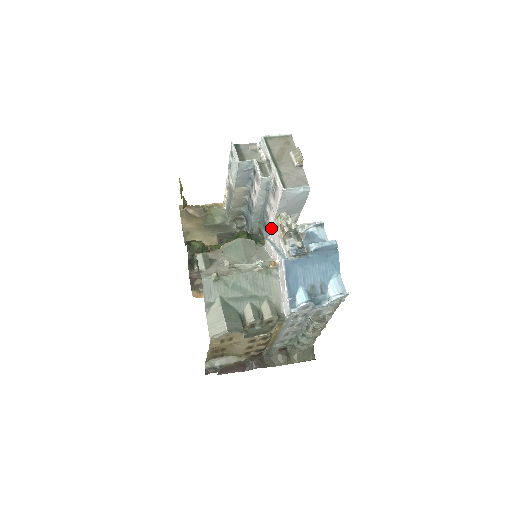
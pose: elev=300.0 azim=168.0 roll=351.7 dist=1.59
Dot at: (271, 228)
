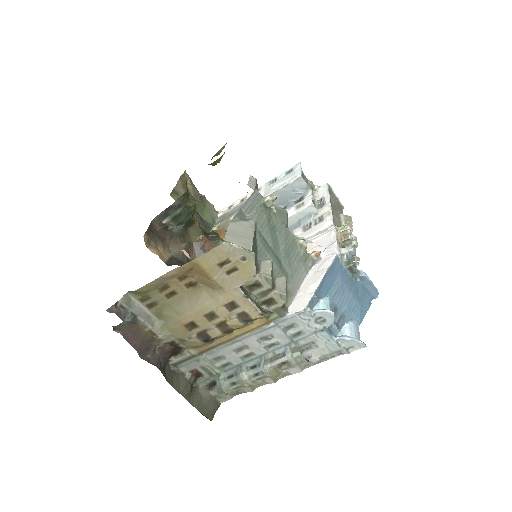
Dot at: occluded
